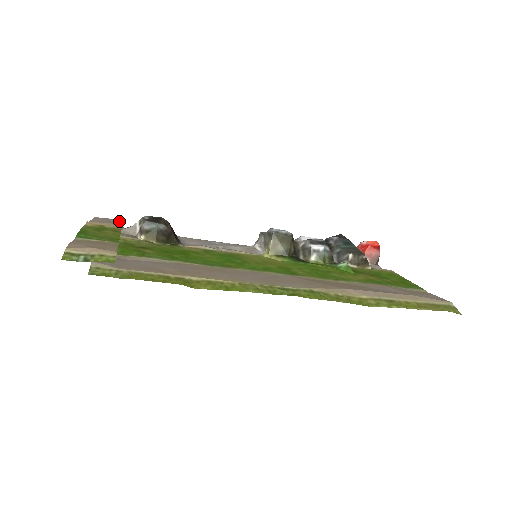
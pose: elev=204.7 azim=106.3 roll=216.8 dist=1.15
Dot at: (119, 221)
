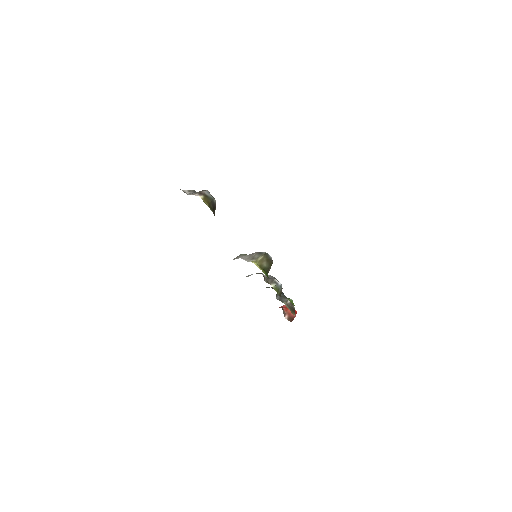
Dot at: occluded
